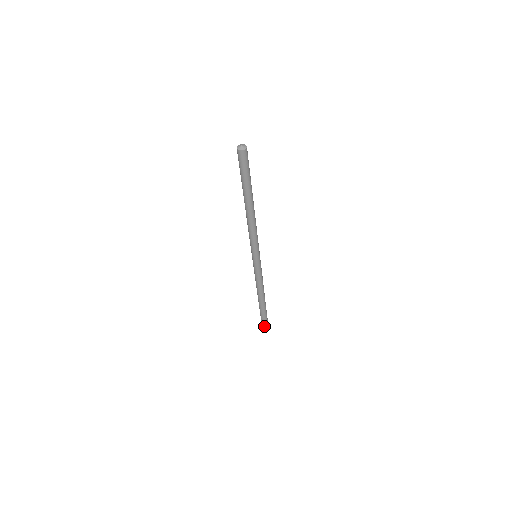
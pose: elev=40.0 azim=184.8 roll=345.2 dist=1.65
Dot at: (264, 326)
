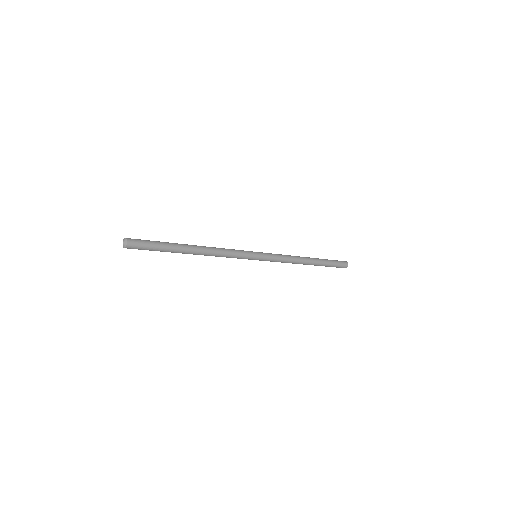
Dot at: occluded
